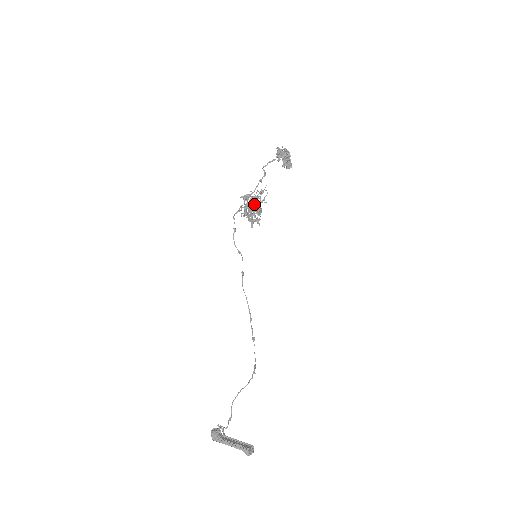
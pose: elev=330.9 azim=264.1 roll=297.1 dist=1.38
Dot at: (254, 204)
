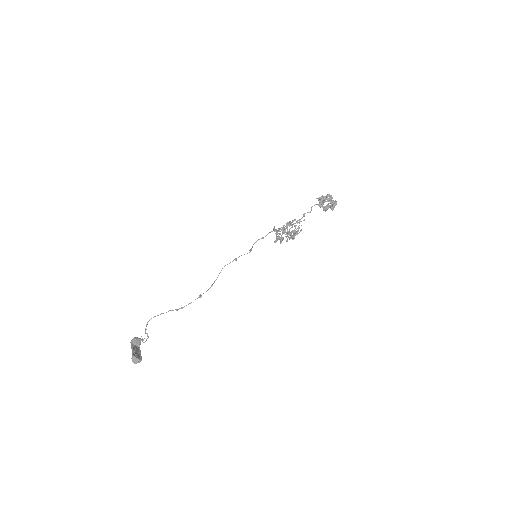
Dot at: (294, 233)
